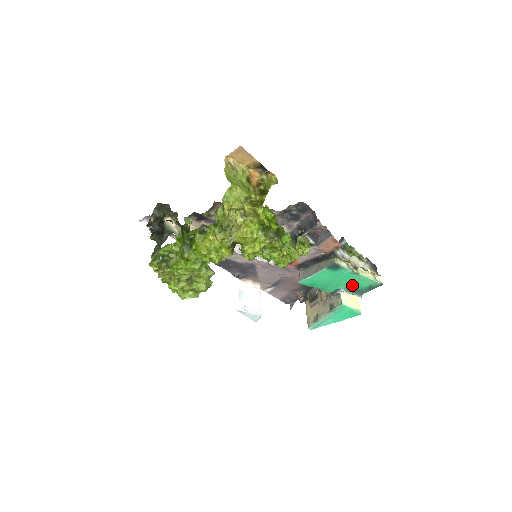
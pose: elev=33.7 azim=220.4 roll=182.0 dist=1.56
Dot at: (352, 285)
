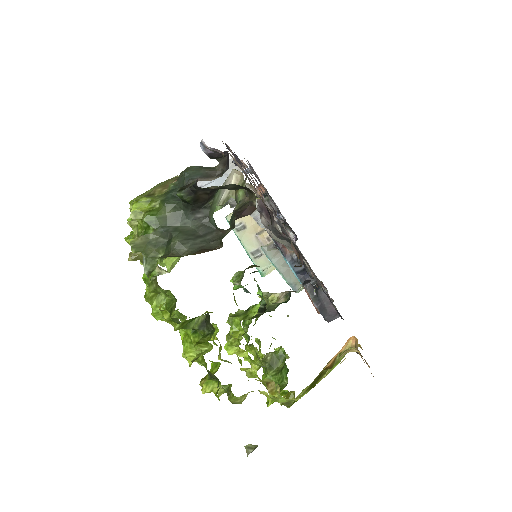
Dot at: occluded
